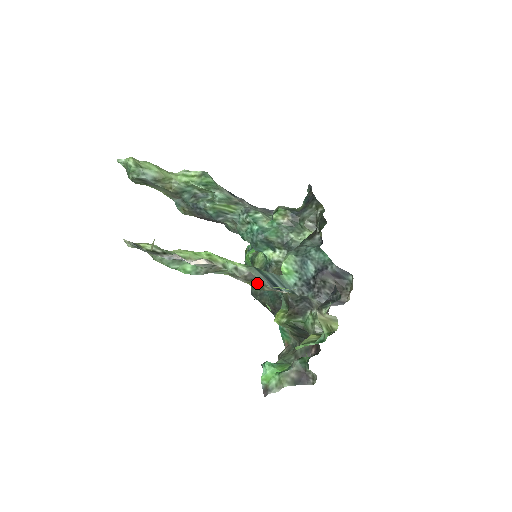
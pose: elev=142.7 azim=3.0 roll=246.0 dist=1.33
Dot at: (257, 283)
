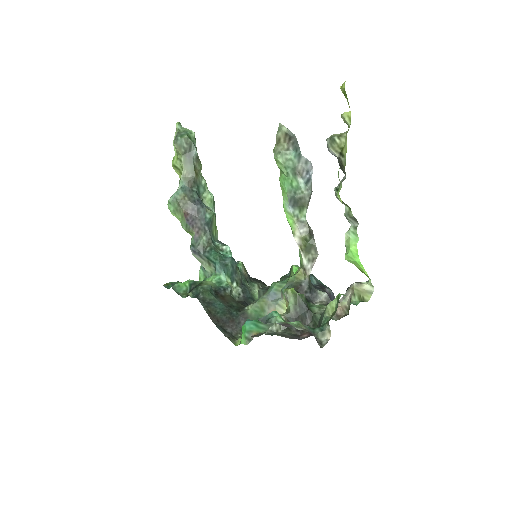
Dot at: (307, 244)
